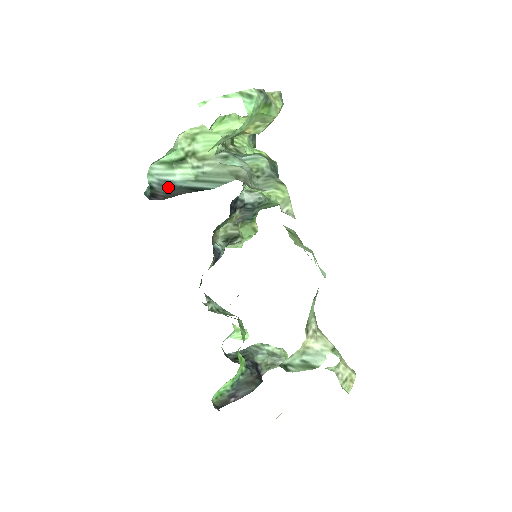
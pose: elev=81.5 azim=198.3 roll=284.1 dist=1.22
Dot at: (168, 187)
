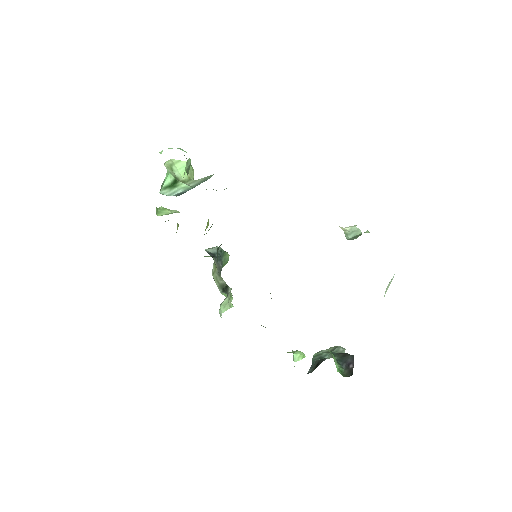
Dot at: occluded
